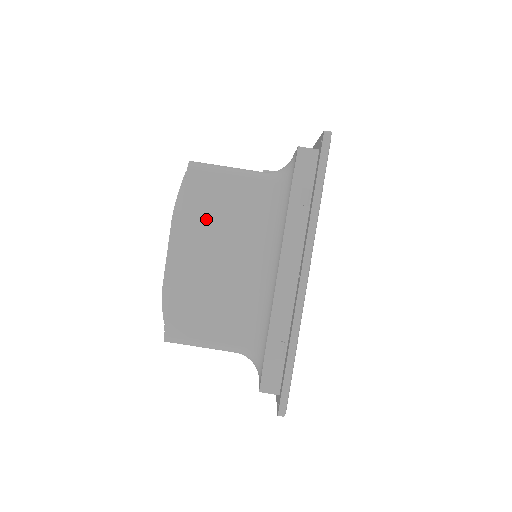
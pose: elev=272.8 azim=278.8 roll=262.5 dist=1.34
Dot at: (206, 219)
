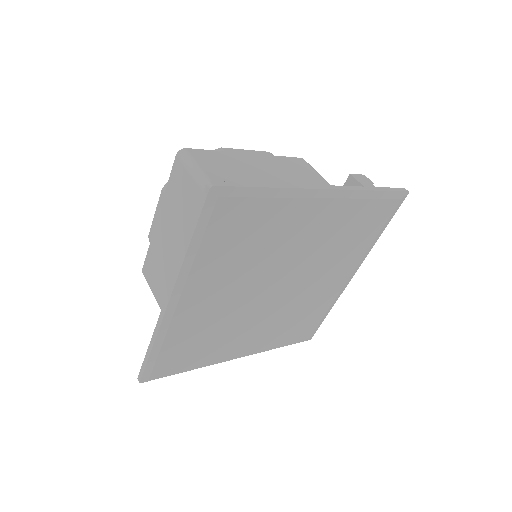
Dot at: (174, 204)
